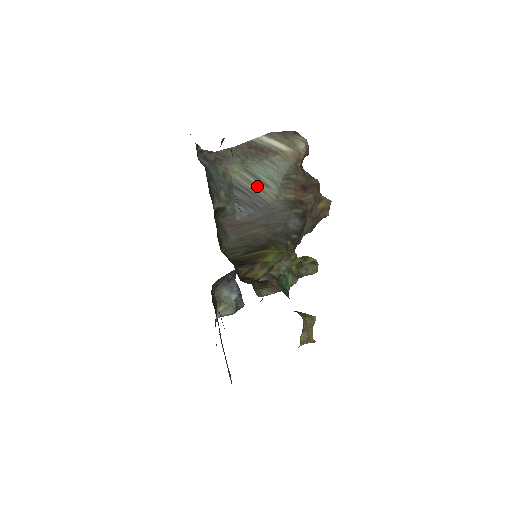
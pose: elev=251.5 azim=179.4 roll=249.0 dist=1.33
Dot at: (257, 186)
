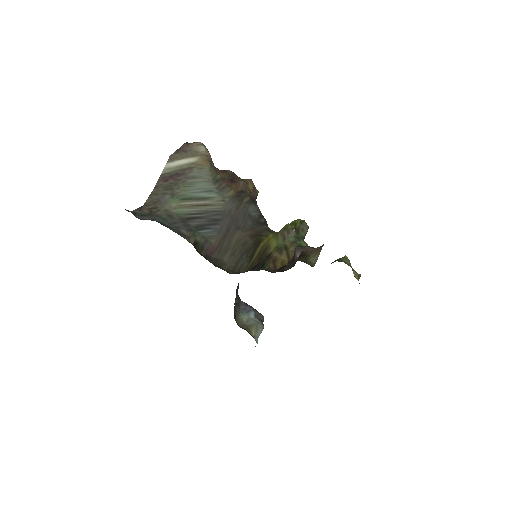
Dot at: (202, 205)
